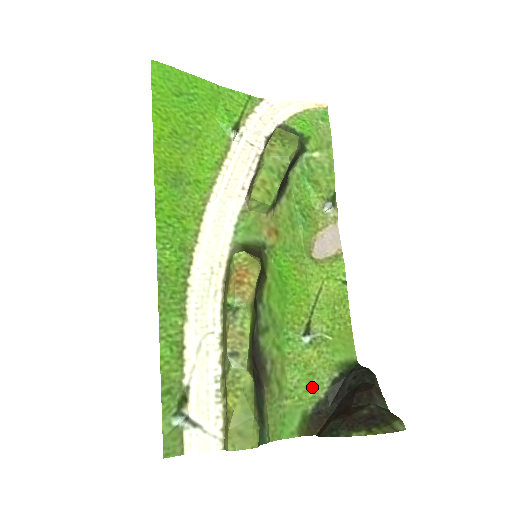
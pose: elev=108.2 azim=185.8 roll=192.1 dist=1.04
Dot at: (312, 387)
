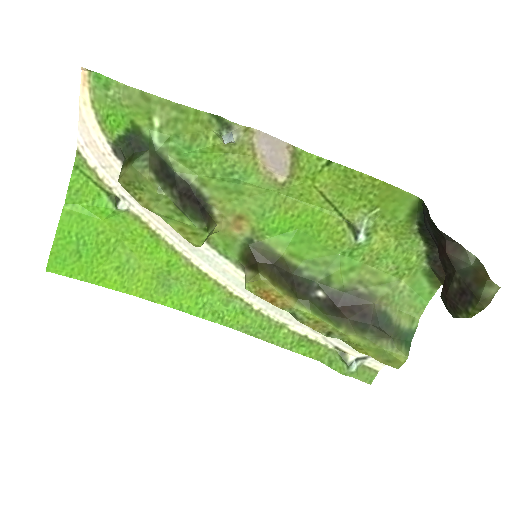
Dot at: (409, 252)
